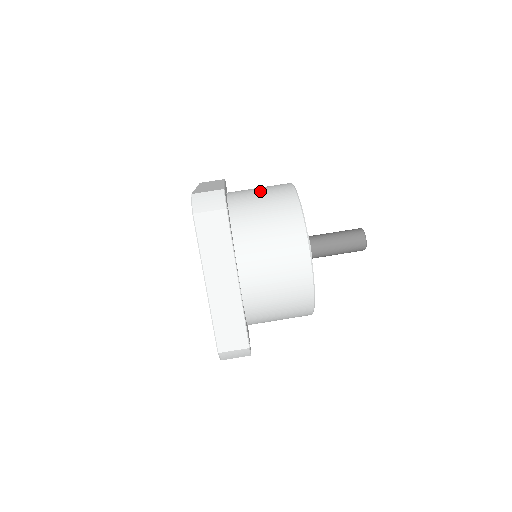
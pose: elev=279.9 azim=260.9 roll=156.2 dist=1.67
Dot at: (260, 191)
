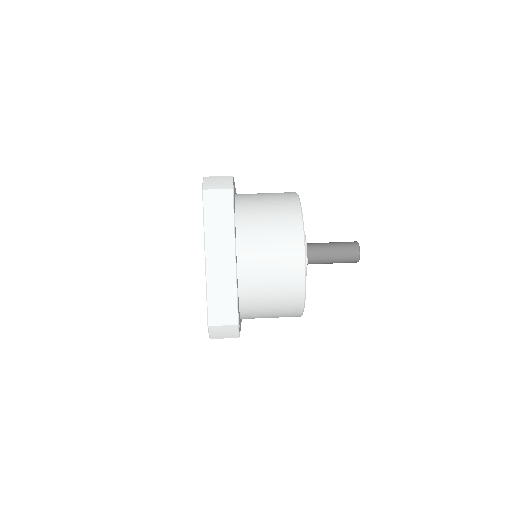
Dot at: (266, 193)
